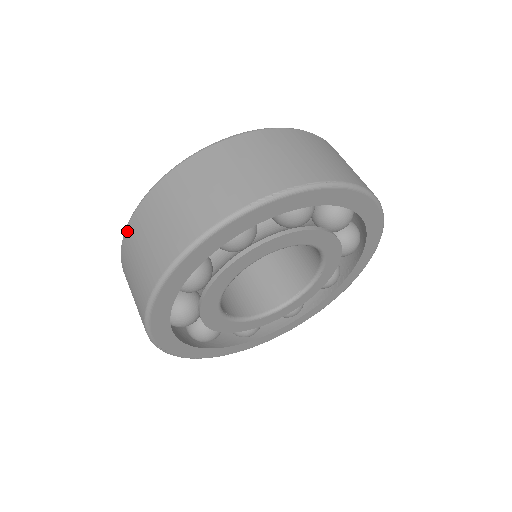
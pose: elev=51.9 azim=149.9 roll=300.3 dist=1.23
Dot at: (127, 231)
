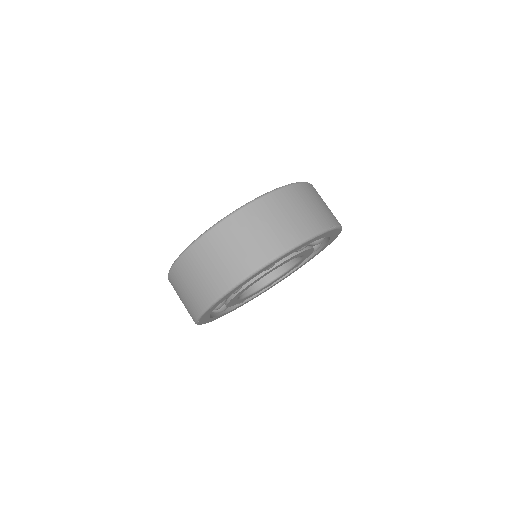
Dot at: (232, 218)
